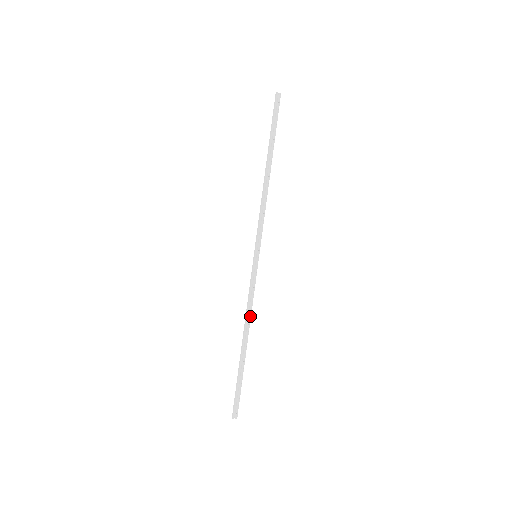
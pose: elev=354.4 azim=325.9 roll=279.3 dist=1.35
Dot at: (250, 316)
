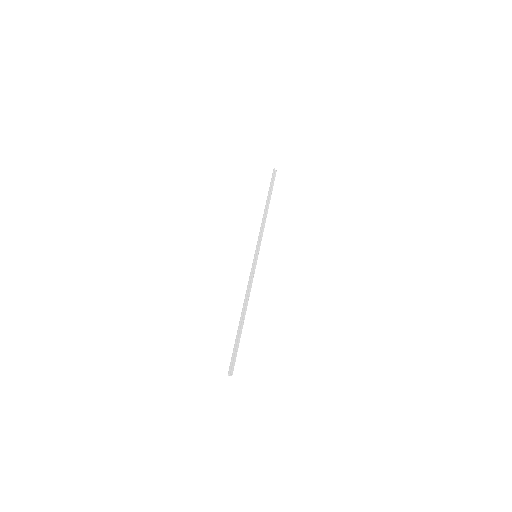
Dot at: (249, 295)
